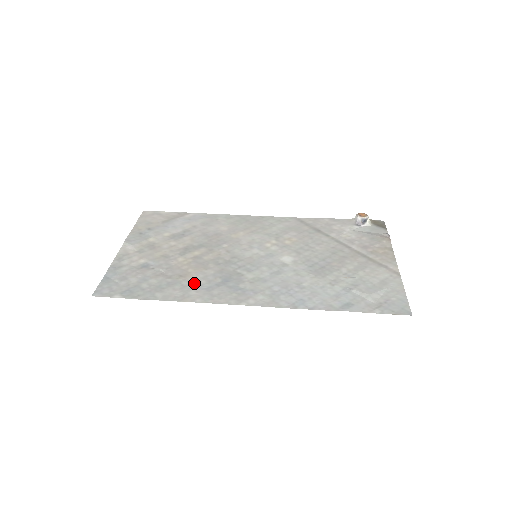
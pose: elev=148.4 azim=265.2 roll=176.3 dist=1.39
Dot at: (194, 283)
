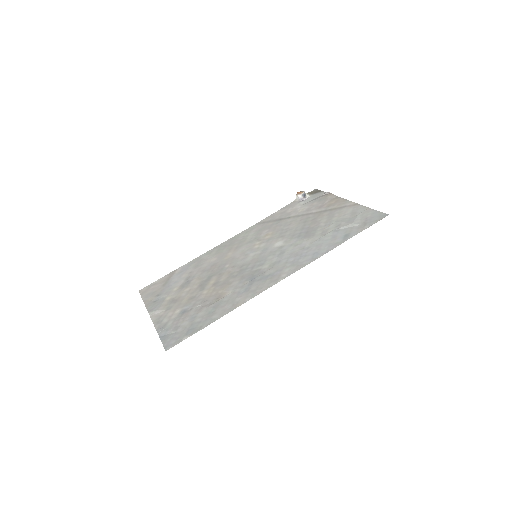
Dot at: (232, 295)
